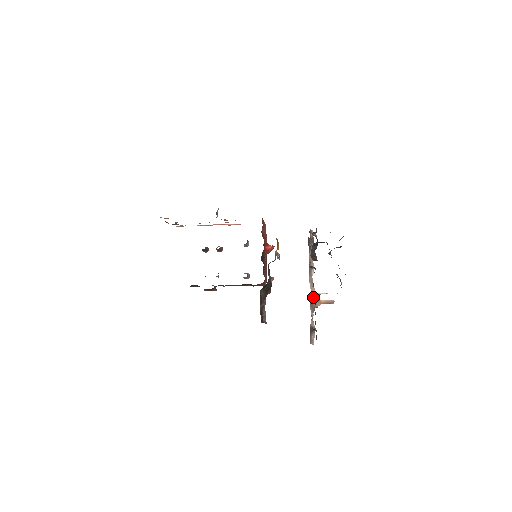
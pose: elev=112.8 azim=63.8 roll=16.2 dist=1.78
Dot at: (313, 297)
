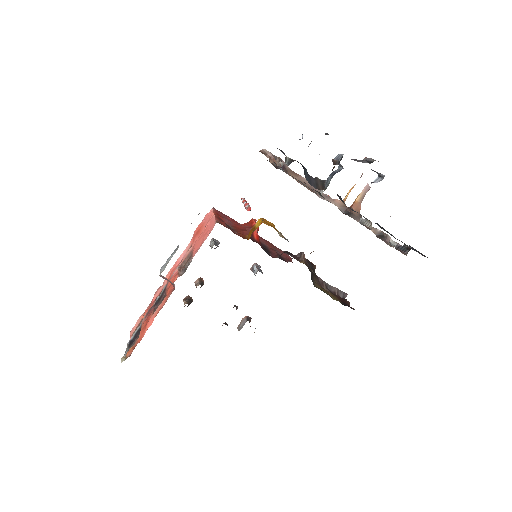
Dot at: (347, 209)
